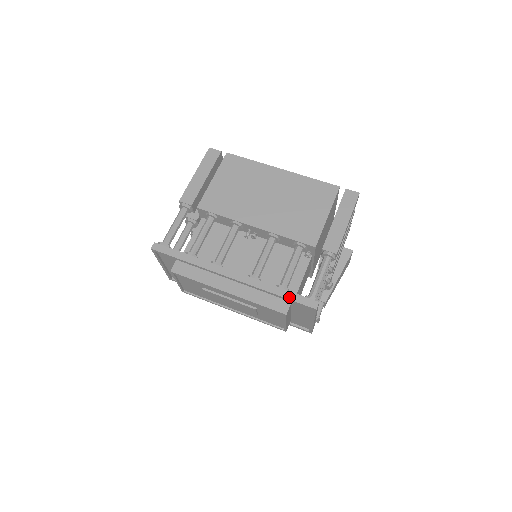
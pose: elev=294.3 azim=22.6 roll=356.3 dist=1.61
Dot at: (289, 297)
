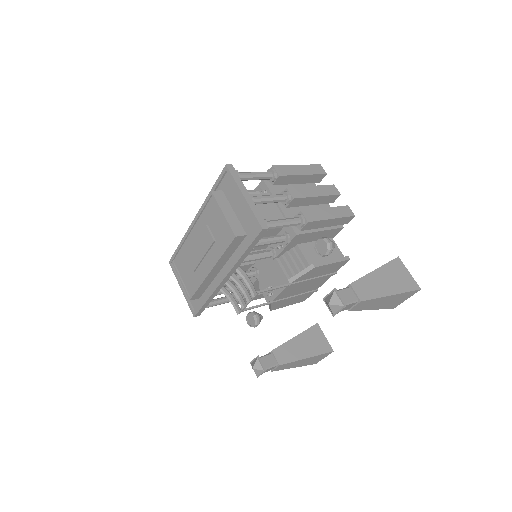
Dot at: (216, 183)
